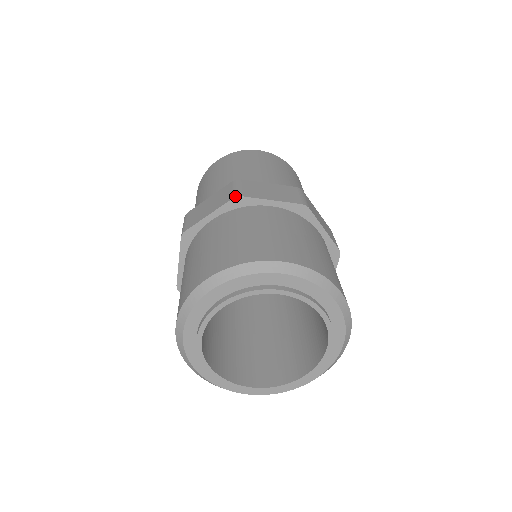
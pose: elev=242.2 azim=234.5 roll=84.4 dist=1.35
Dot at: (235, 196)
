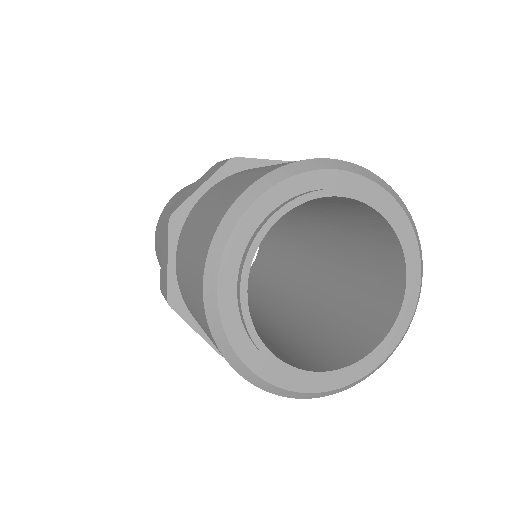
Dot at: (230, 158)
